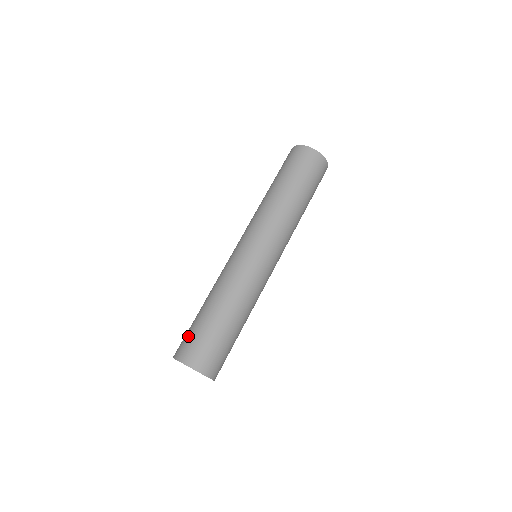
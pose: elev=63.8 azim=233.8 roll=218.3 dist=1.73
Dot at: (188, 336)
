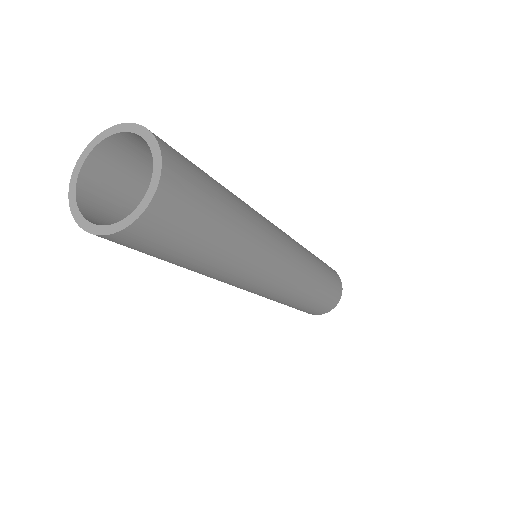
Dot at: occluded
